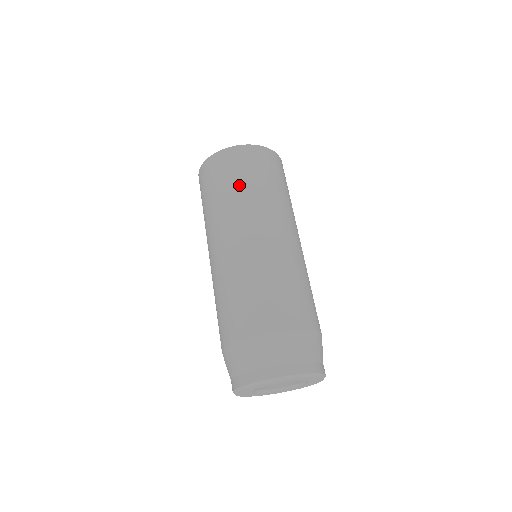
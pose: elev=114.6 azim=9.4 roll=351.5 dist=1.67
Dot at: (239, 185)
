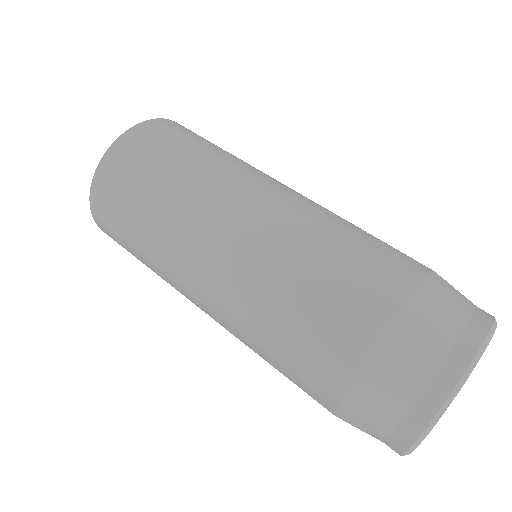
Dot at: (177, 163)
